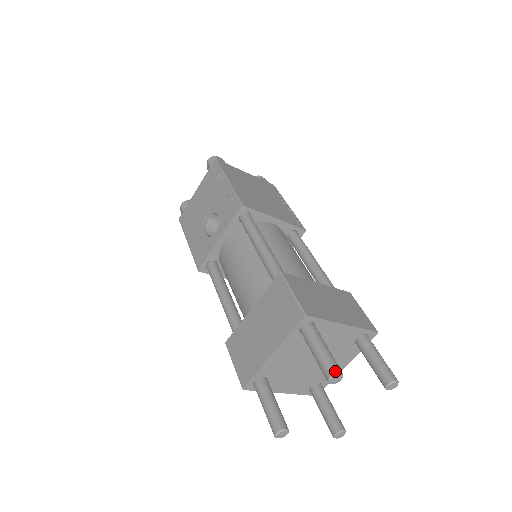
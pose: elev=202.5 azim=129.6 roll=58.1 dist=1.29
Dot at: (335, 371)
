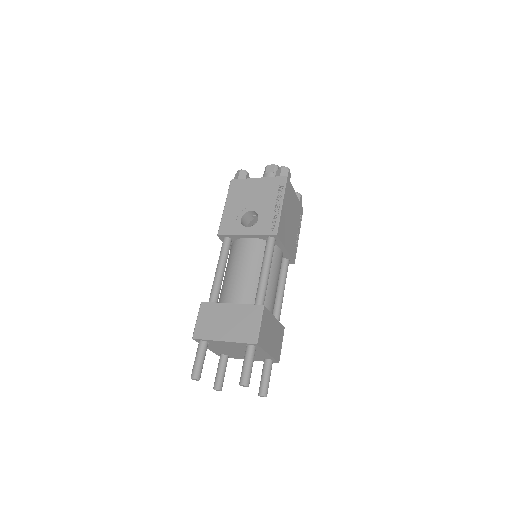
Dot at: (247, 383)
